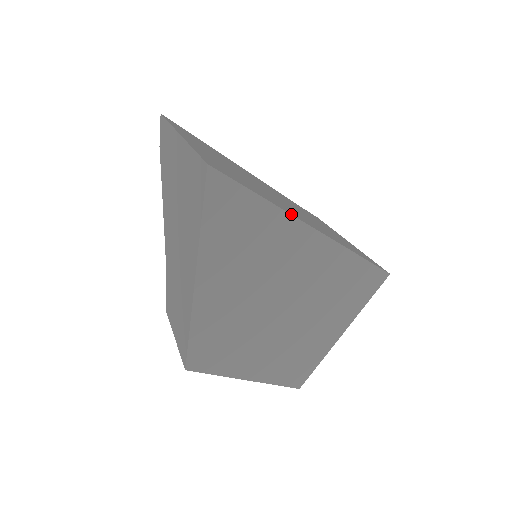
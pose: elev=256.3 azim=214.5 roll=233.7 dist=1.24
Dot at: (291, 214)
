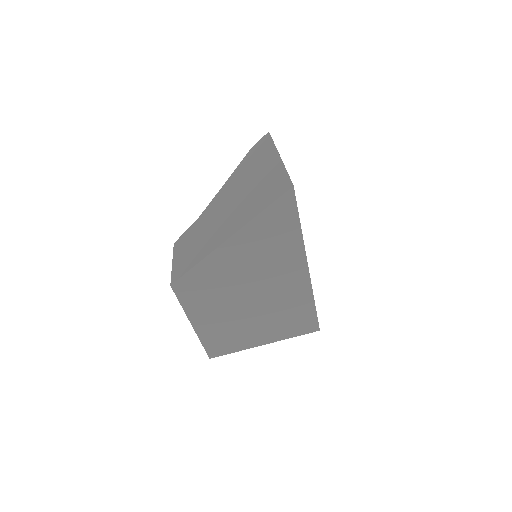
Dot at: occluded
